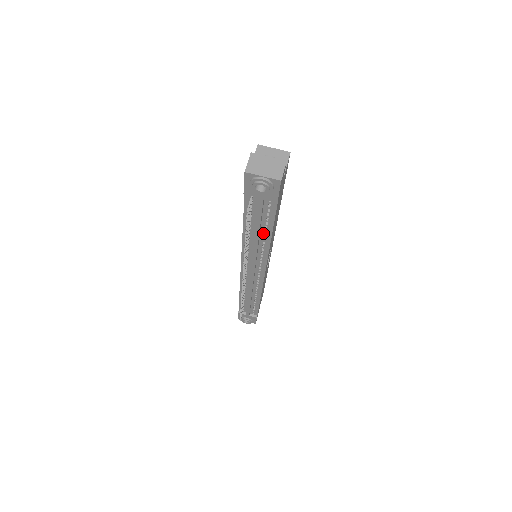
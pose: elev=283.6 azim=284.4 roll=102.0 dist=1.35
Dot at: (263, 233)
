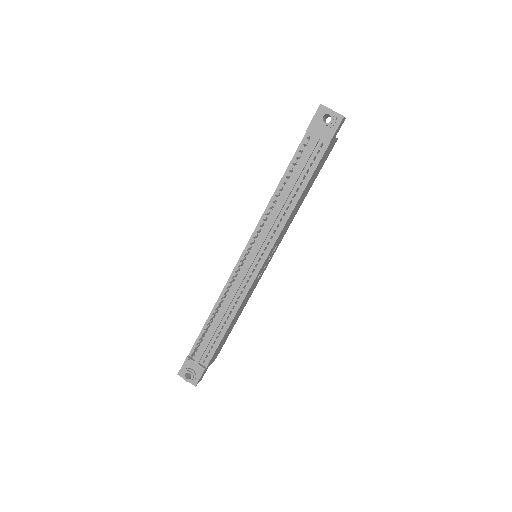
Dot at: (294, 193)
